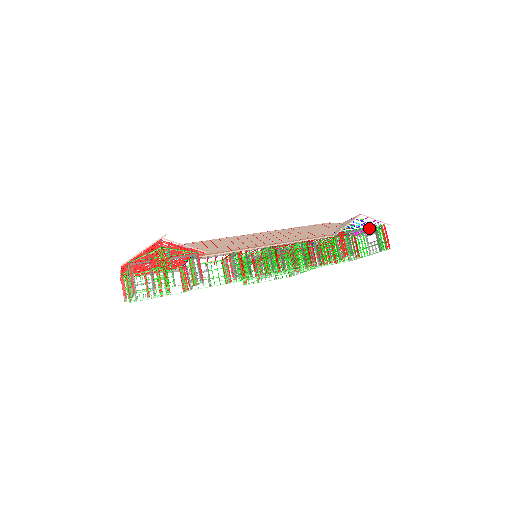
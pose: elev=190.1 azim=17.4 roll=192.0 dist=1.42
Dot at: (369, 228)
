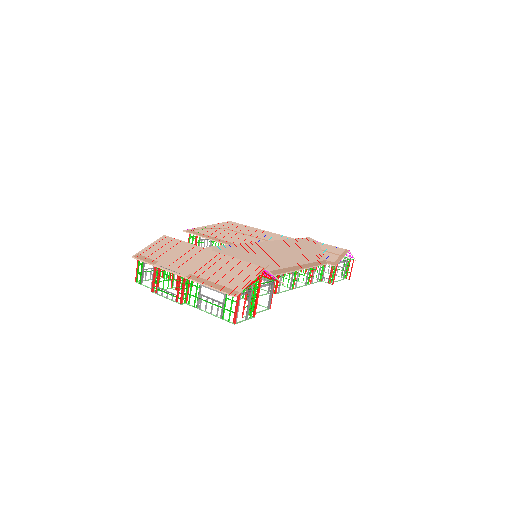
Dot at: (346, 261)
